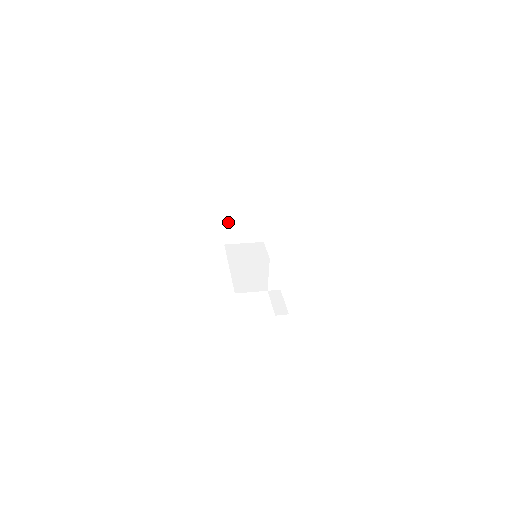
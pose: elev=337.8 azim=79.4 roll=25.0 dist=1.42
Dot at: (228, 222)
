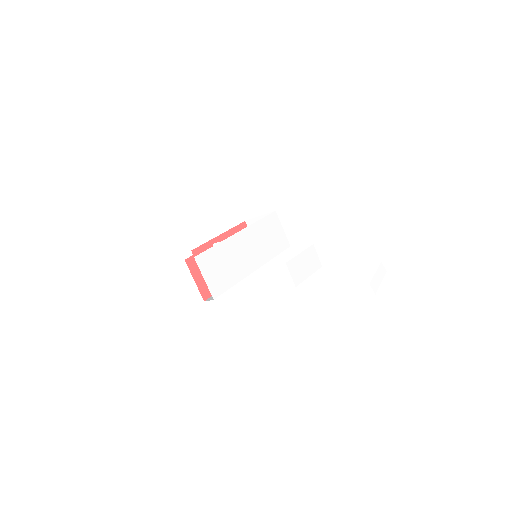
Dot at: occluded
